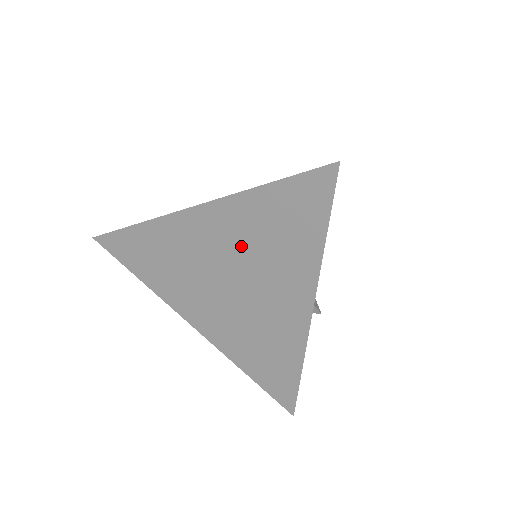
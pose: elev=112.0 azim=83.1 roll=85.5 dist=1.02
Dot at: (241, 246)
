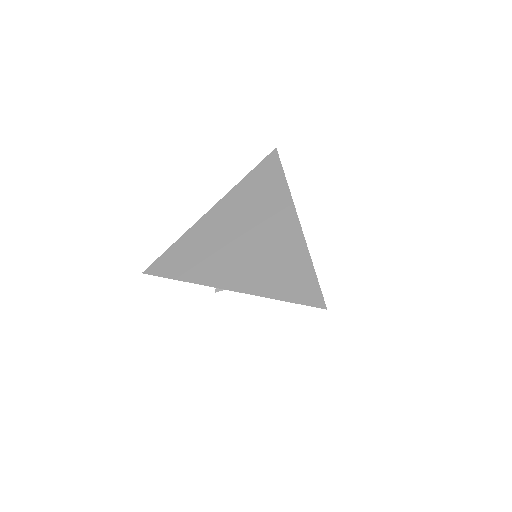
Dot at: (244, 210)
